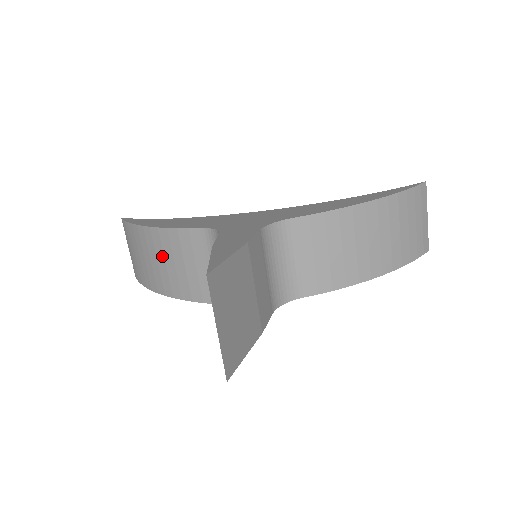
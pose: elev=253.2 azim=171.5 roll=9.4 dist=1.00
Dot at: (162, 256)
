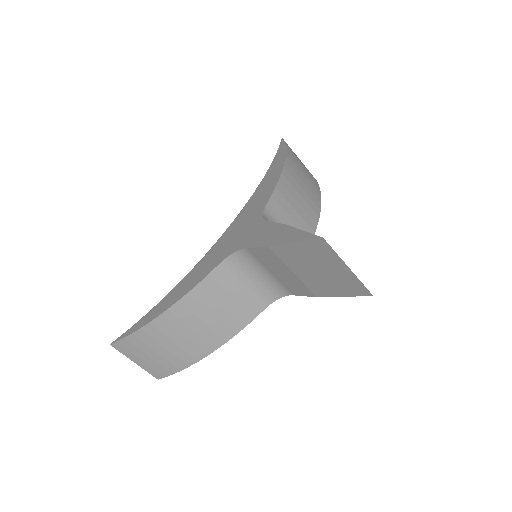
Dot at: (196, 320)
